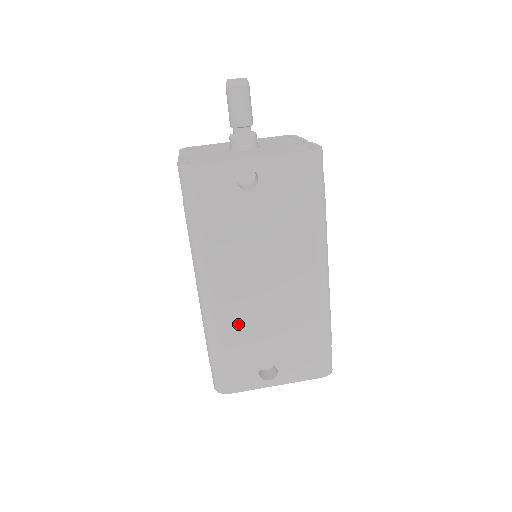
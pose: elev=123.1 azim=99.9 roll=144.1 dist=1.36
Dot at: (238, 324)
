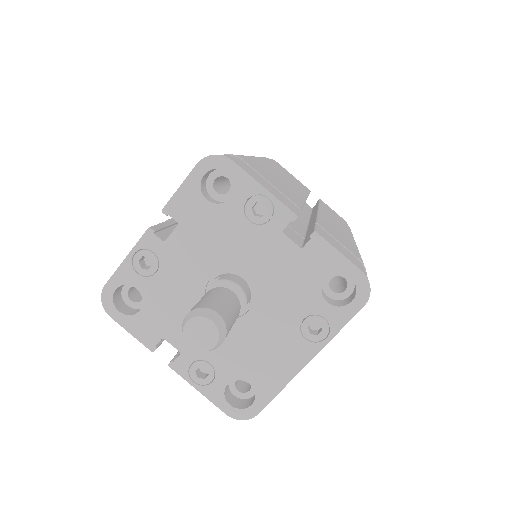
Dot at: occluded
